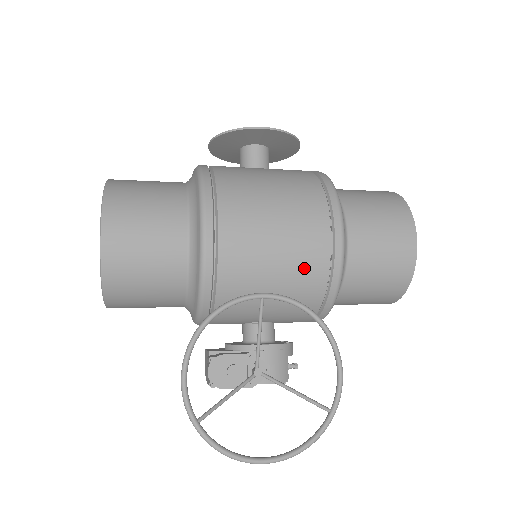
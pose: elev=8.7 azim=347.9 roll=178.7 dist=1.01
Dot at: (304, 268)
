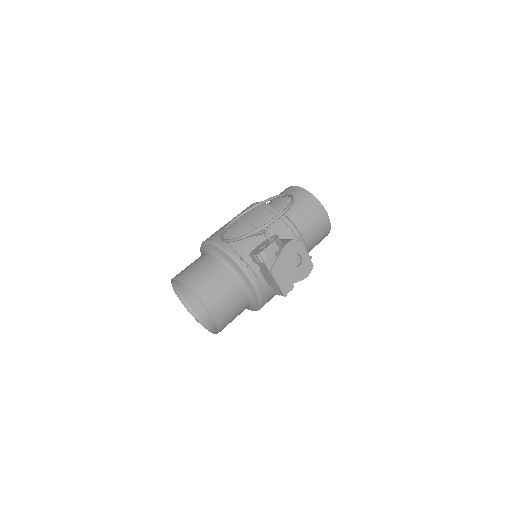
Dot at: (254, 215)
